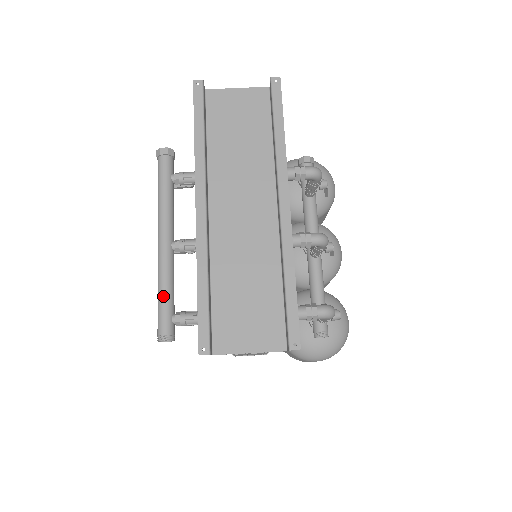
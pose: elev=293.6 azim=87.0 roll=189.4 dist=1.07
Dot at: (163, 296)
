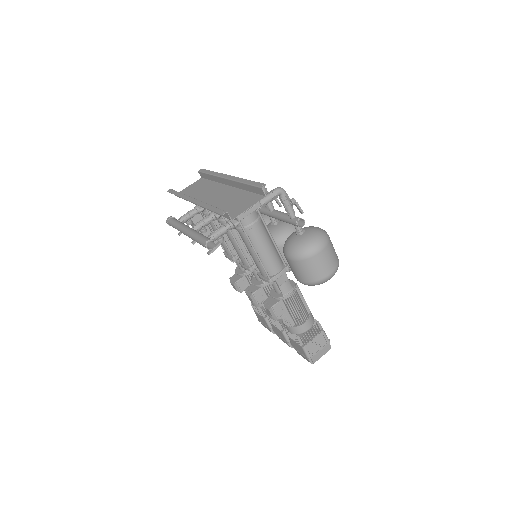
Dot at: (198, 236)
